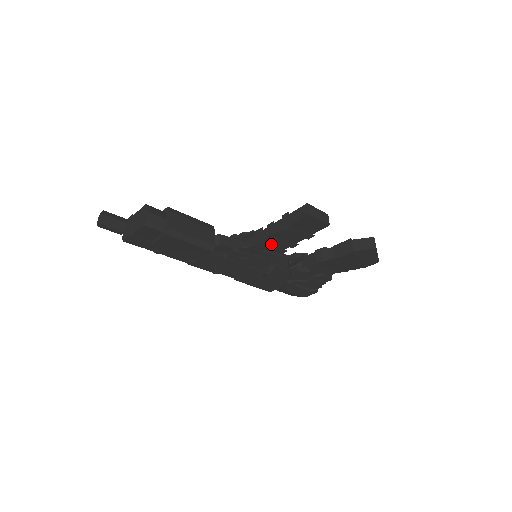
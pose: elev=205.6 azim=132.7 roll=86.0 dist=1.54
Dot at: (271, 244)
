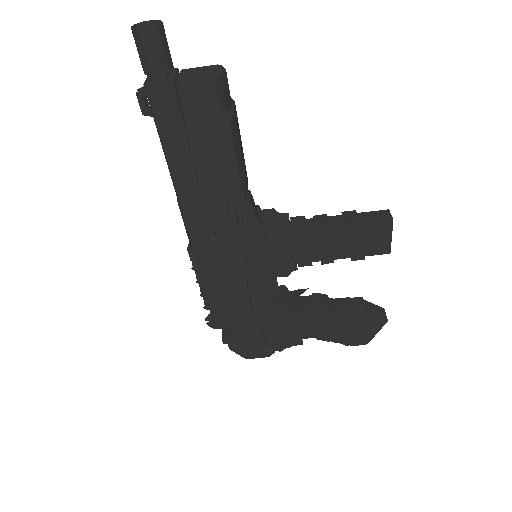
Dot at: (304, 243)
